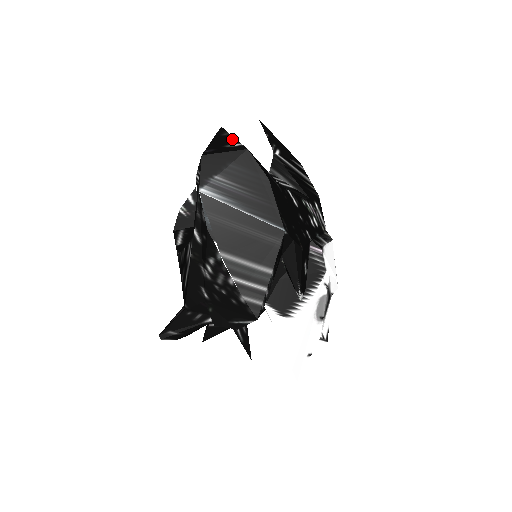
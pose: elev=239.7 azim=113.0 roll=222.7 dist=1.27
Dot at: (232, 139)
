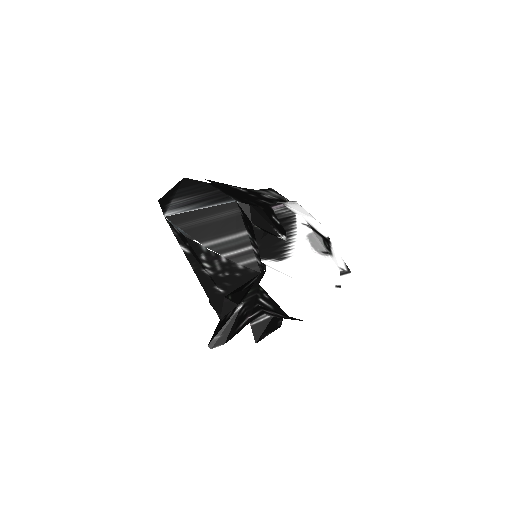
Dot at: occluded
